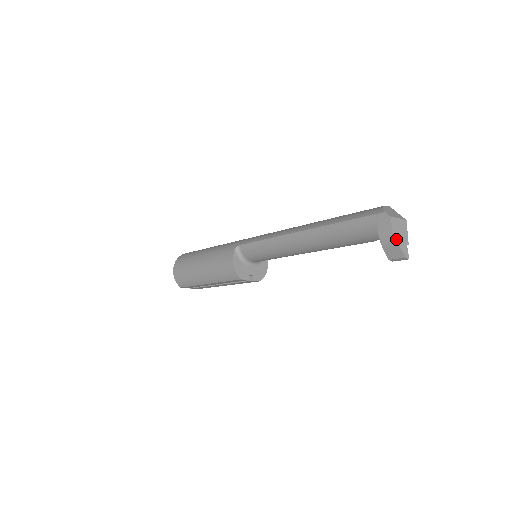
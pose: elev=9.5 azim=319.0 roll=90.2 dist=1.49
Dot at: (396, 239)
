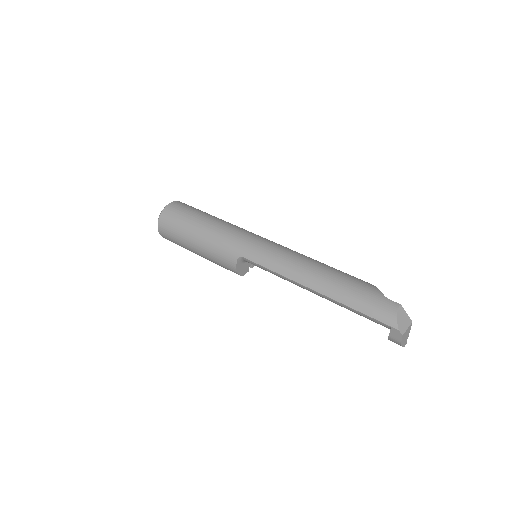
Dot at: (402, 345)
